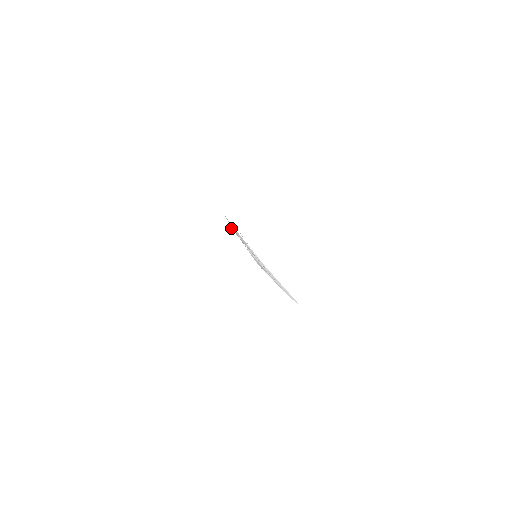
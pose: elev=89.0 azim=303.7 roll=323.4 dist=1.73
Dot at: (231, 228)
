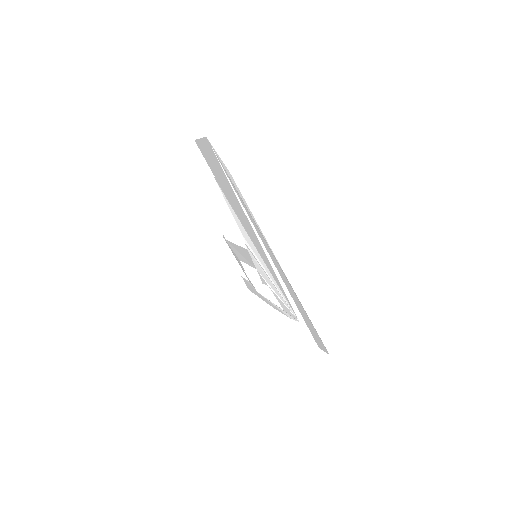
Dot at: (214, 149)
